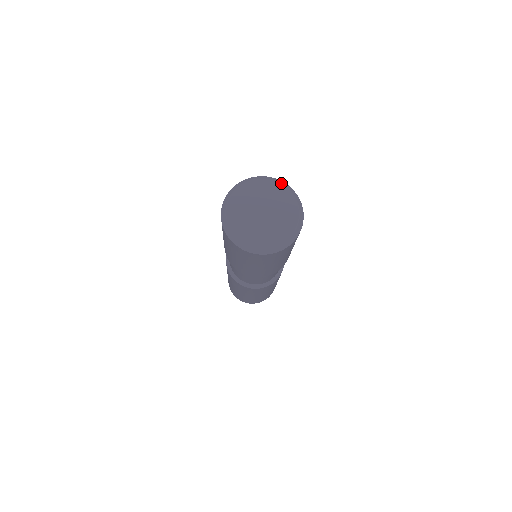
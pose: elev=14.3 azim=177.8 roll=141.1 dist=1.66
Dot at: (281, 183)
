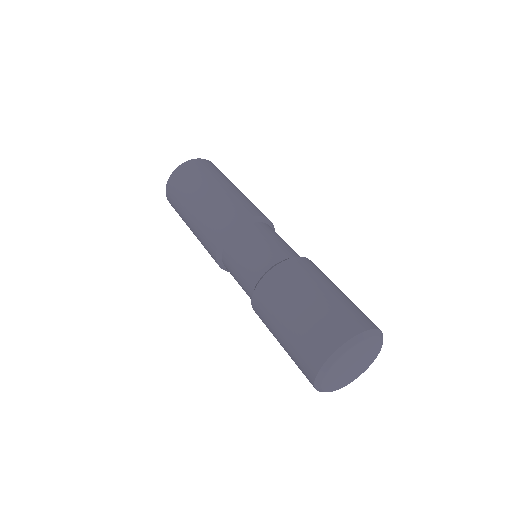
Dot at: (343, 353)
